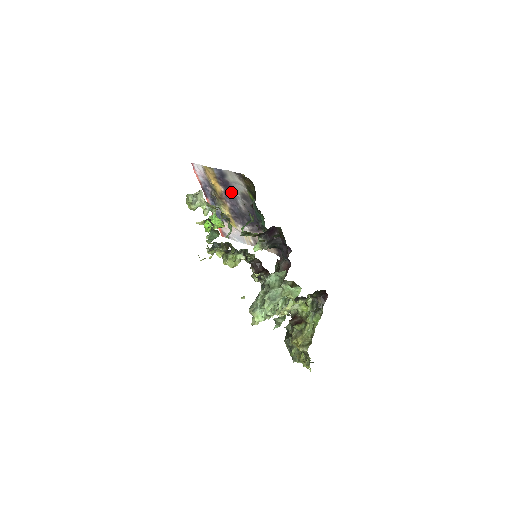
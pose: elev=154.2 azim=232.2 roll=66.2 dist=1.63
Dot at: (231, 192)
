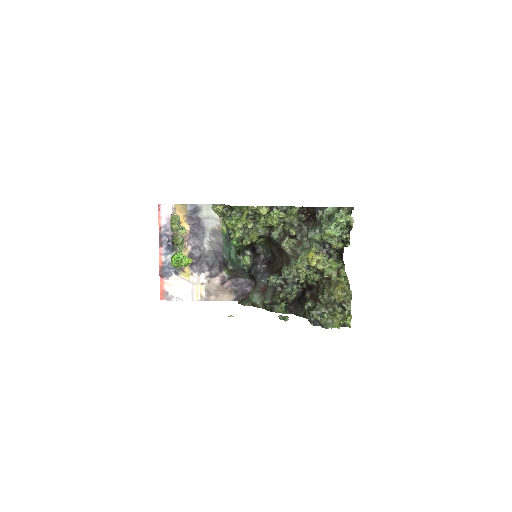
Dot at: (199, 231)
